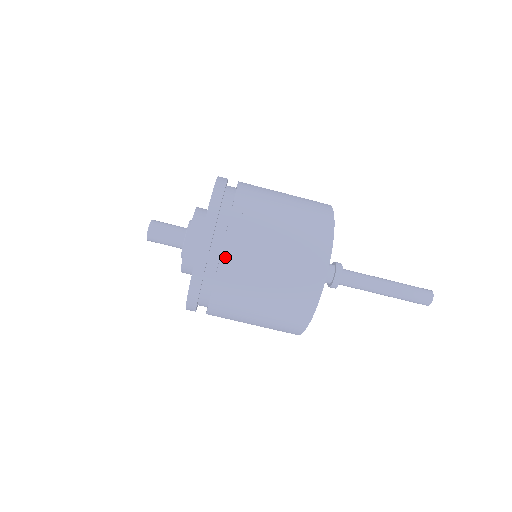
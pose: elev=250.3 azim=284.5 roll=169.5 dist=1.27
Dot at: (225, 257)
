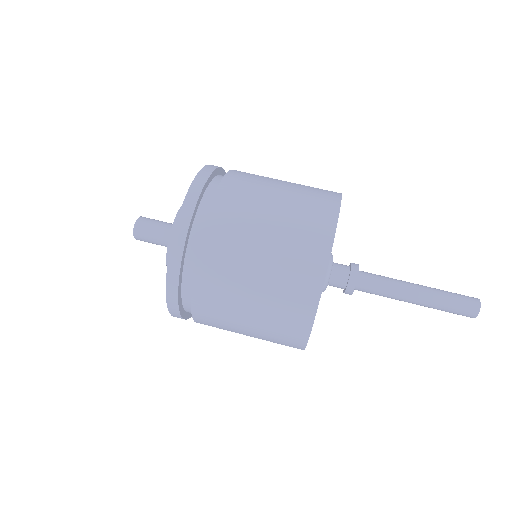
Dot at: (228, 178)
